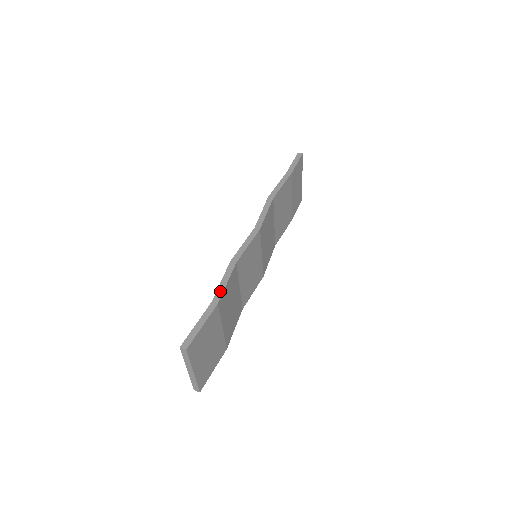
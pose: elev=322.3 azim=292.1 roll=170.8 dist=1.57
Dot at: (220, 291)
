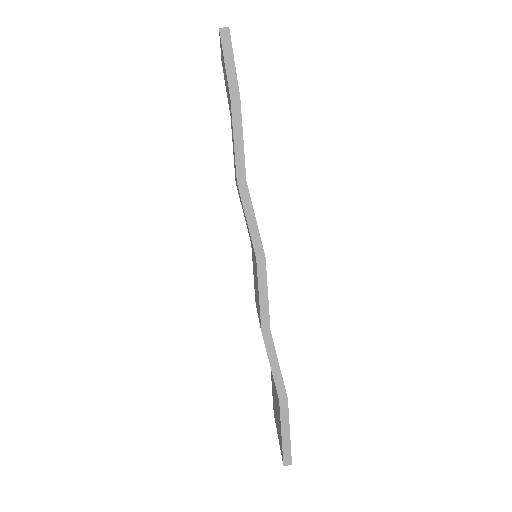
Dot at: (279, 382)
